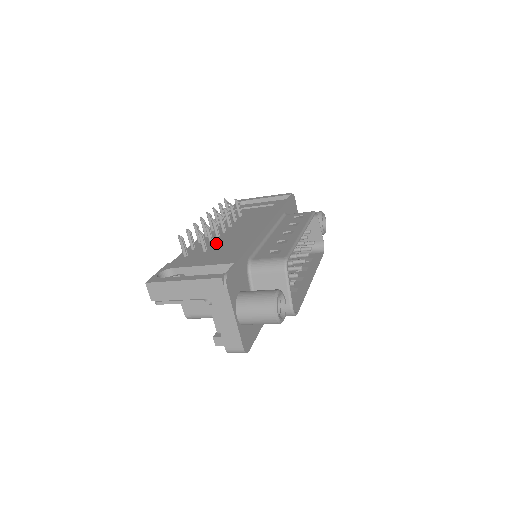
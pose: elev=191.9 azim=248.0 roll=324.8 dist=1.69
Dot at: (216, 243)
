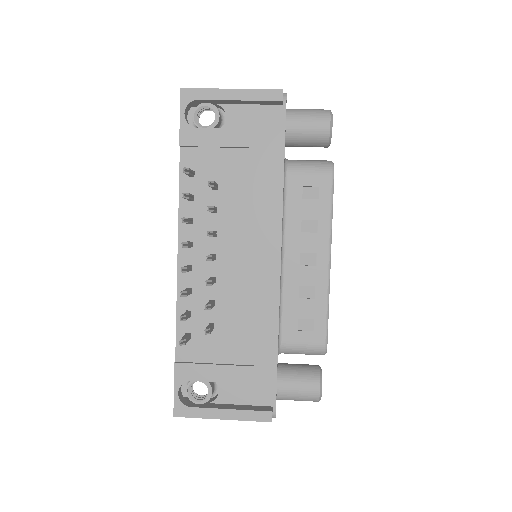
Dot at: (218, 303)
